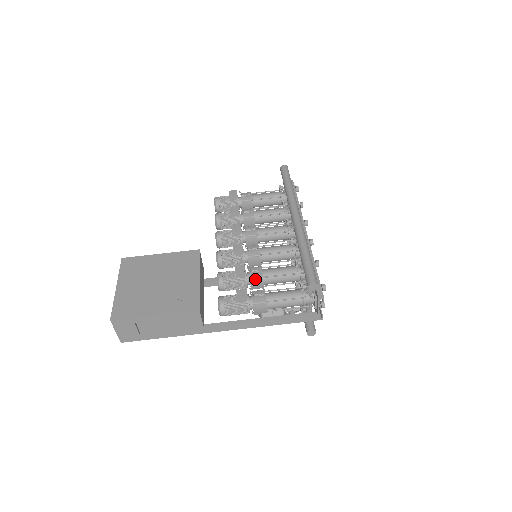
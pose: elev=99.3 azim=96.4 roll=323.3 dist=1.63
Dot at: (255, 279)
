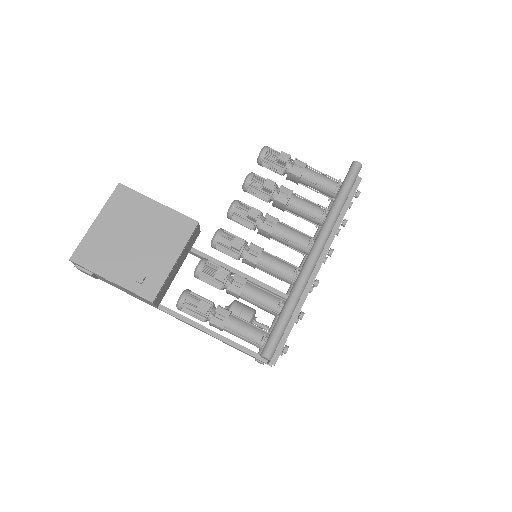
Dot at: (232, 292)
